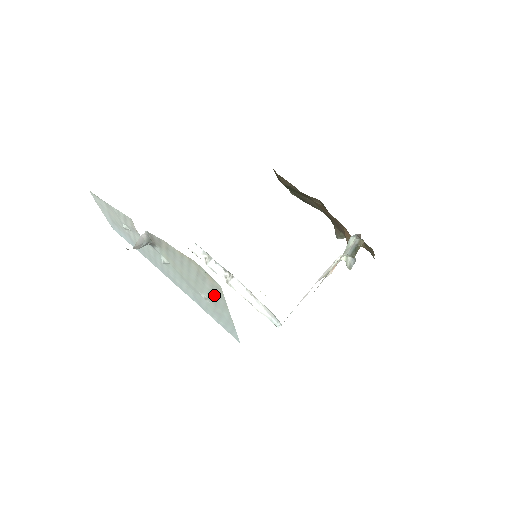
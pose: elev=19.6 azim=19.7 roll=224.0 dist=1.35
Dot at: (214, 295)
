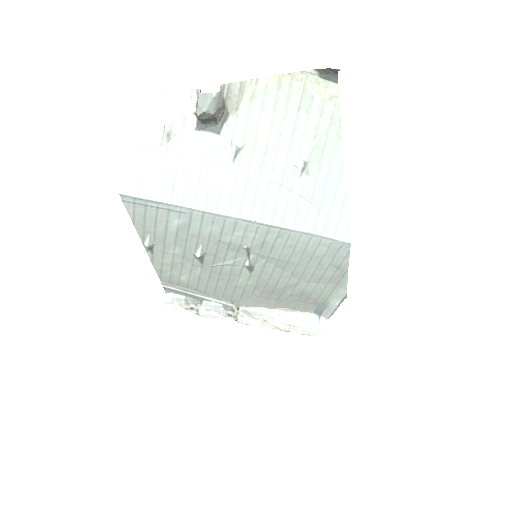
Dot at: (322, 131)
